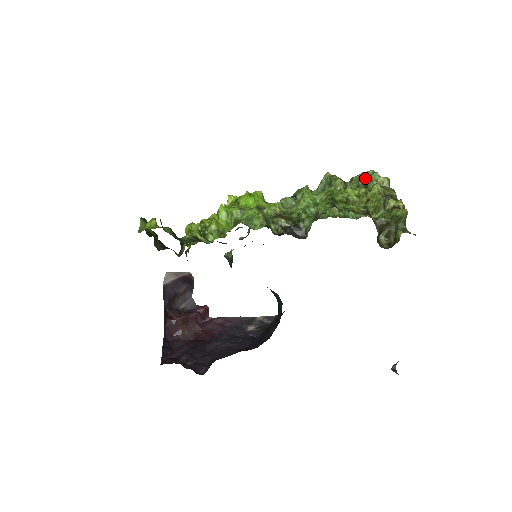
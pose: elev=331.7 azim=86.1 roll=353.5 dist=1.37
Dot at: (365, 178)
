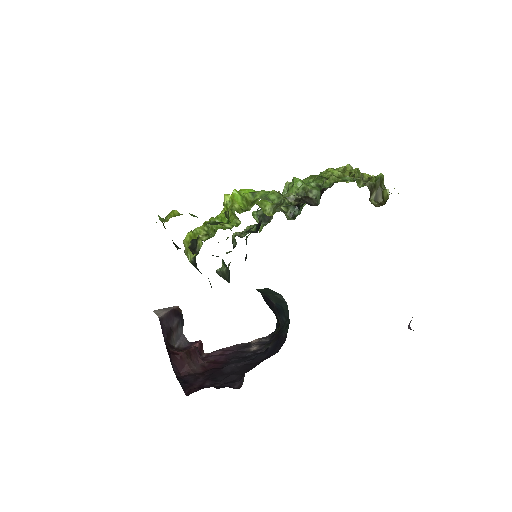
Dot at: occluded
